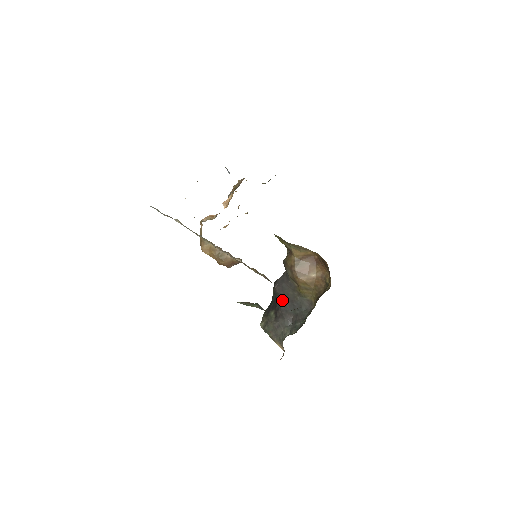
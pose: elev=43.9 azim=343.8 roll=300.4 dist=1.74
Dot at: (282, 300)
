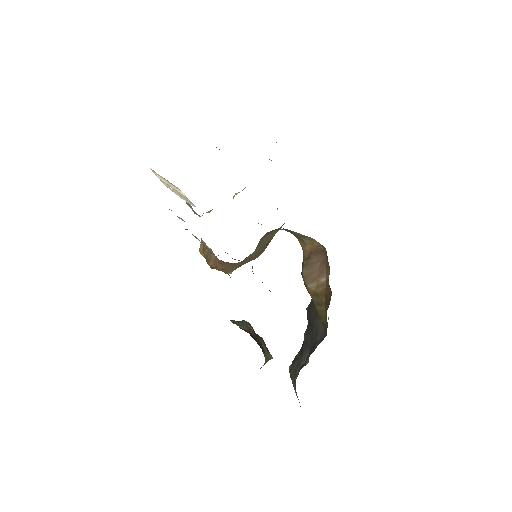
Dot at: occluded
